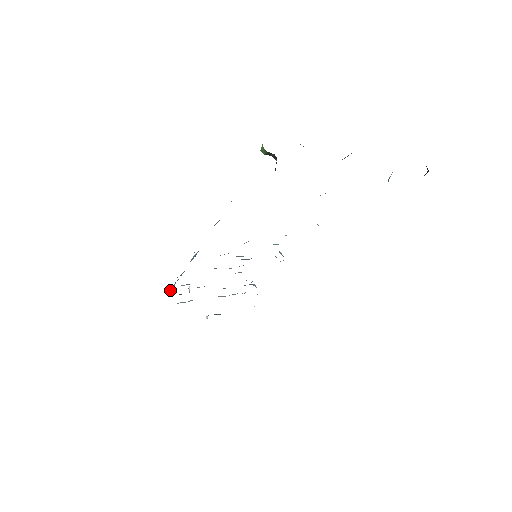
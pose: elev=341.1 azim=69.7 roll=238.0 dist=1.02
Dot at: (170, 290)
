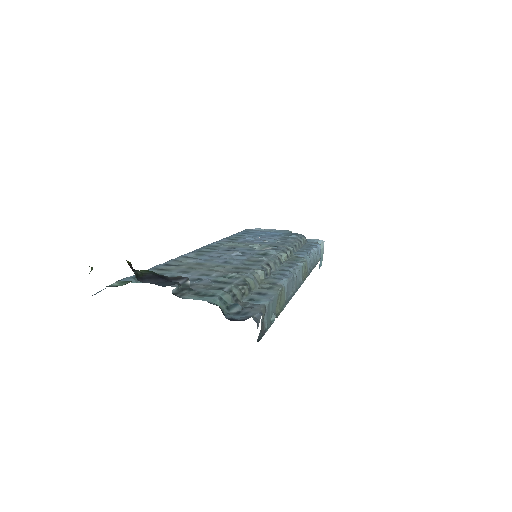
Dot at: occluded
